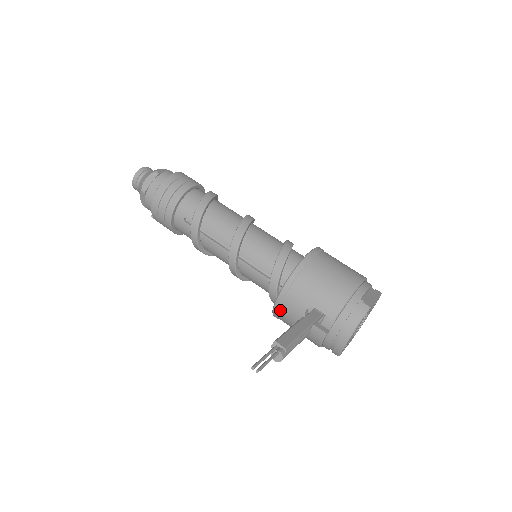
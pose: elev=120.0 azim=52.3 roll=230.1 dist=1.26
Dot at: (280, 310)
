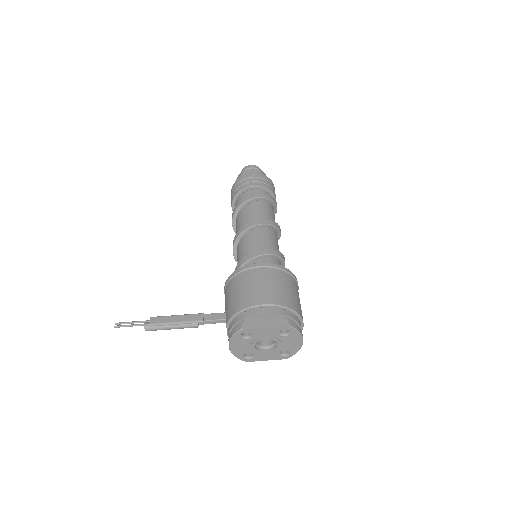
Dot at: occluded
